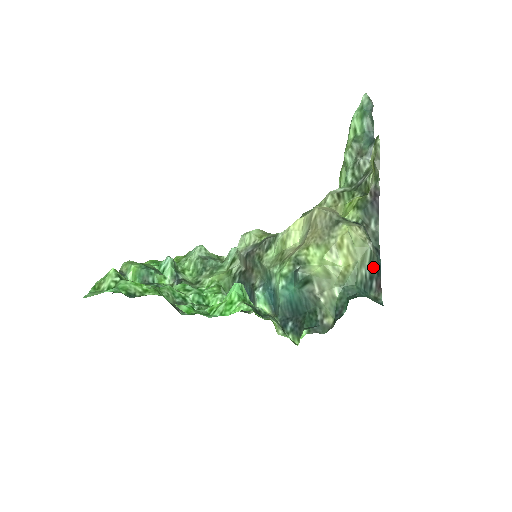
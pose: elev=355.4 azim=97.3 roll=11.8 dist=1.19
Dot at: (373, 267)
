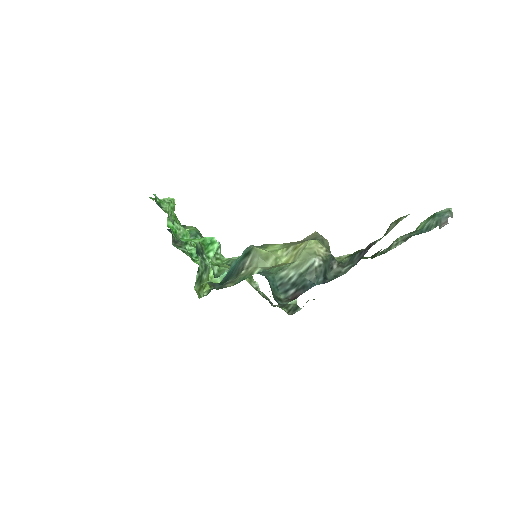
Dot at: (304, 279)
